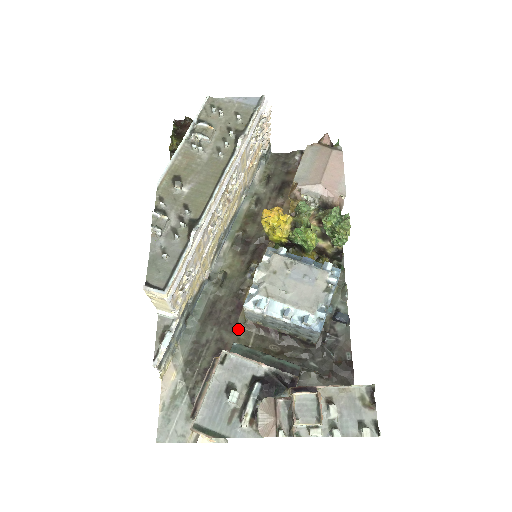
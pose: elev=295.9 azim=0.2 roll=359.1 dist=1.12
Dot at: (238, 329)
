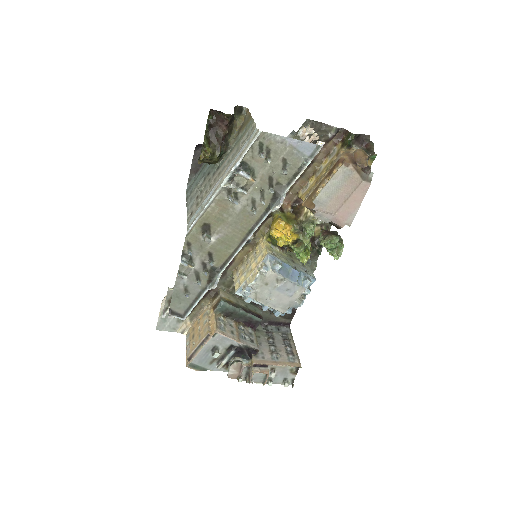
Dot at: (225, 277)
